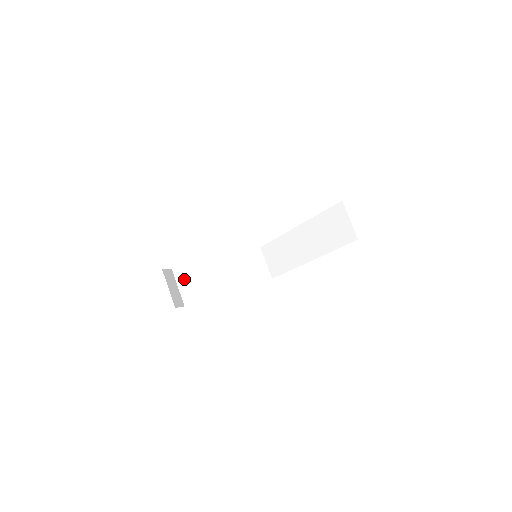
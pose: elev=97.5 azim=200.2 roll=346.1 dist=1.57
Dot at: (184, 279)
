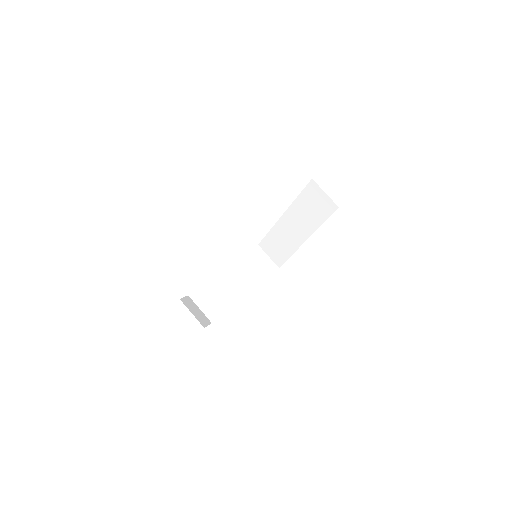
Dot at: (202, 300)
